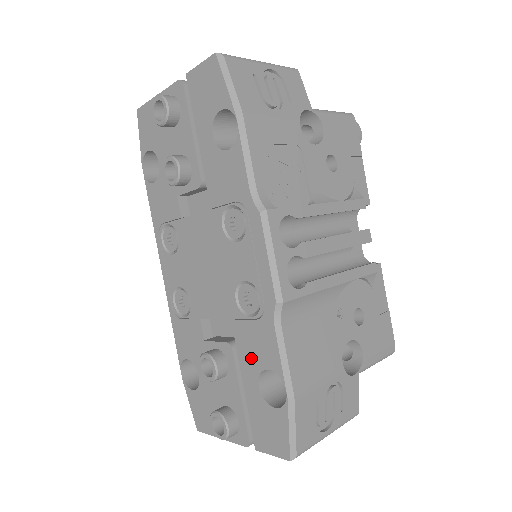
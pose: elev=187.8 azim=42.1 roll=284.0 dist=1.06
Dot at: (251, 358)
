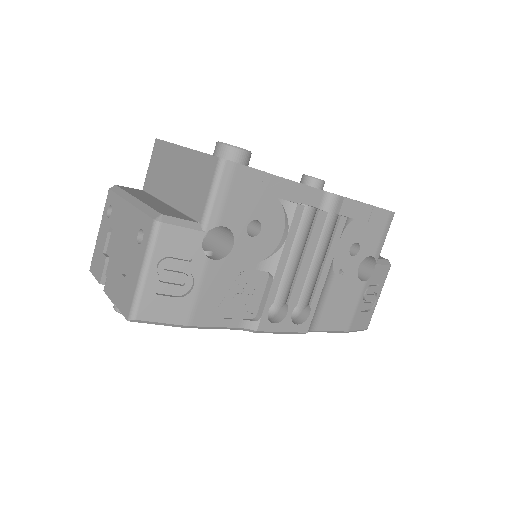
Dot at: occluded
